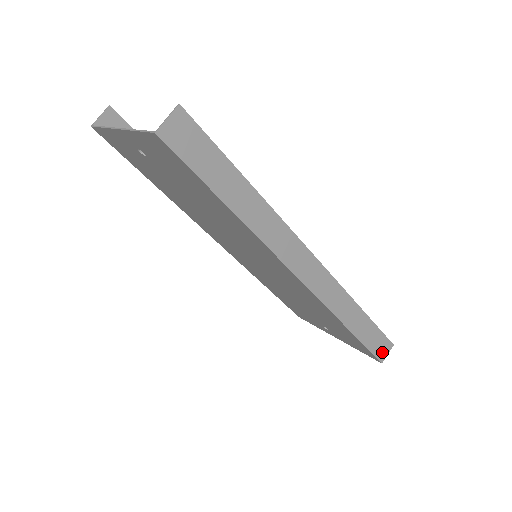
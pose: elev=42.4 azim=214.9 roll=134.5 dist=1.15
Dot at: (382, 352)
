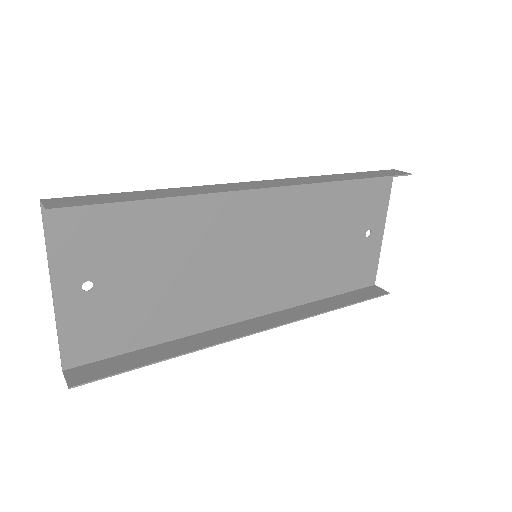
Dot at: (373, 290)
